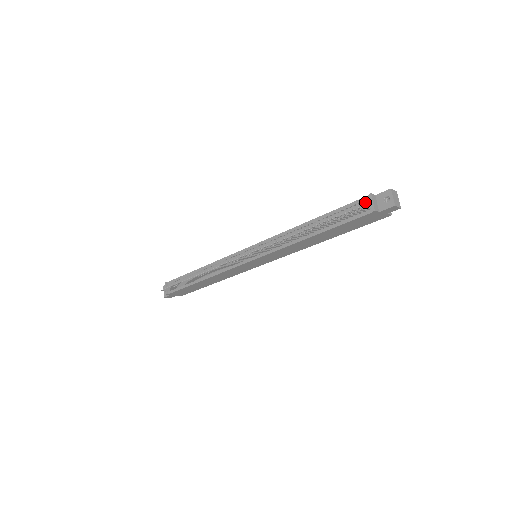
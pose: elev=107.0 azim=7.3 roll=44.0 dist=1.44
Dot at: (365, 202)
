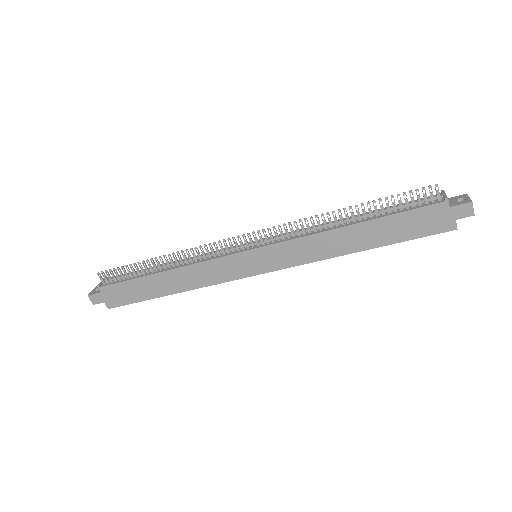
Dot at: (434, 197)
